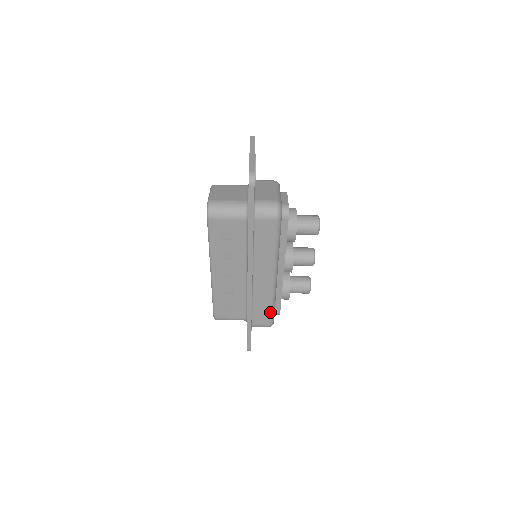
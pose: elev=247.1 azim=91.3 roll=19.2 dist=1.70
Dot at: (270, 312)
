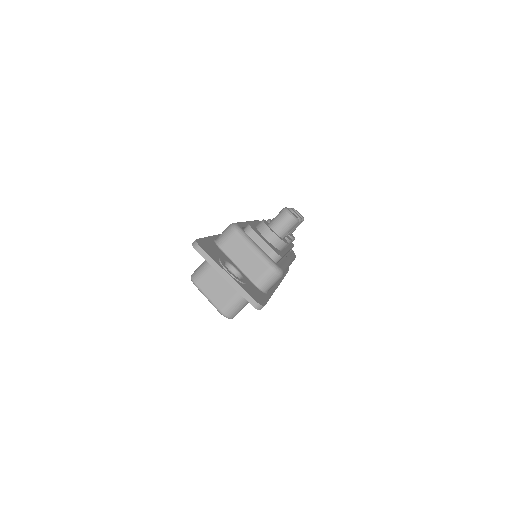
Dot at: occluded
